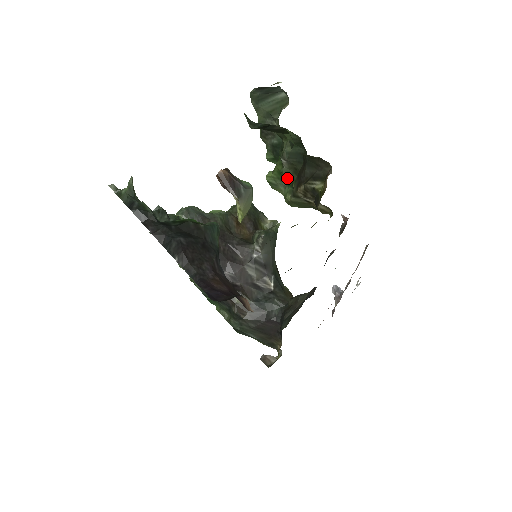
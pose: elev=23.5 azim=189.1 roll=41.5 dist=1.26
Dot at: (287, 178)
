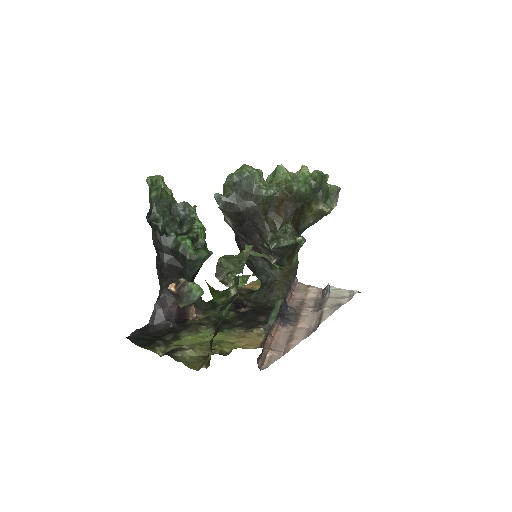
Dot at: occluded
